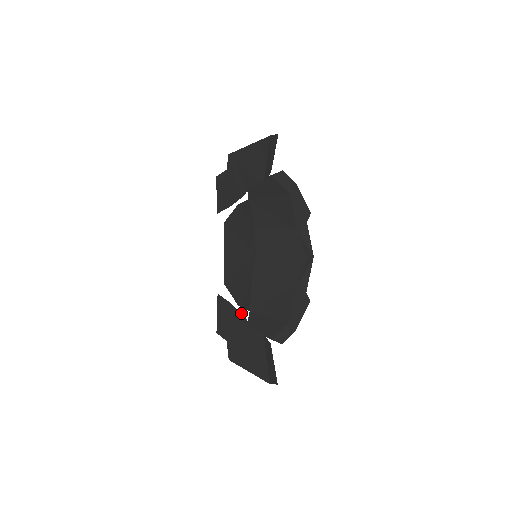
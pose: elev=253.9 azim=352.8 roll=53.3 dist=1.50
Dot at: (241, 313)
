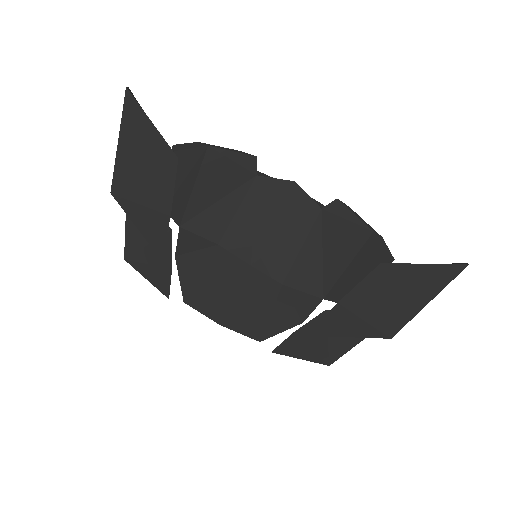
Dot at: (320, 314)
